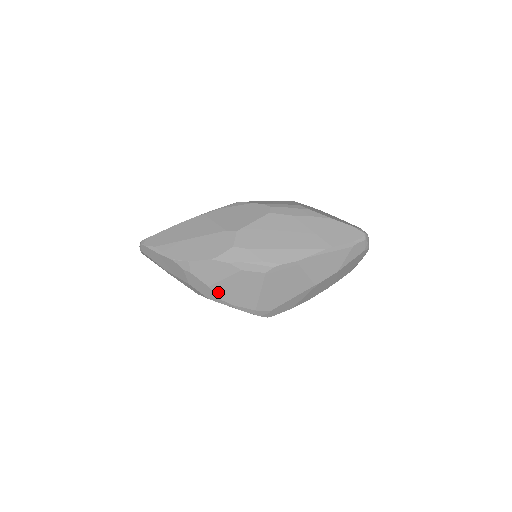
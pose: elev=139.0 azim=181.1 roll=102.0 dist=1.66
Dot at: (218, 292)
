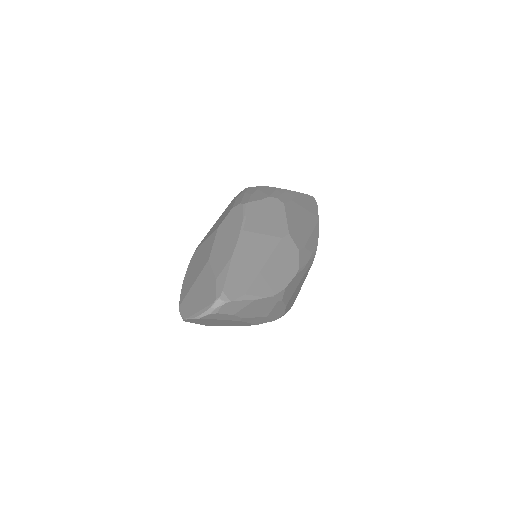
Dot at: (287, 306)
